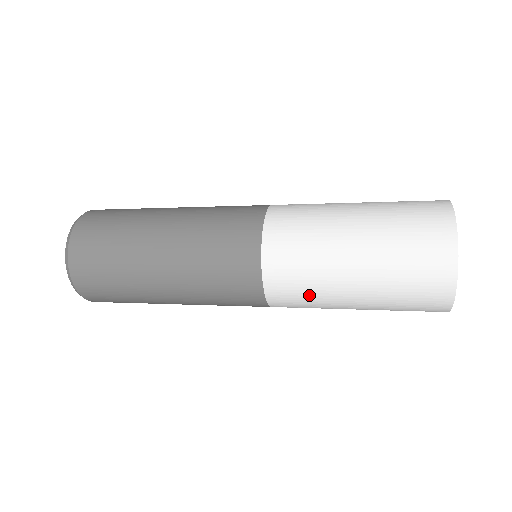
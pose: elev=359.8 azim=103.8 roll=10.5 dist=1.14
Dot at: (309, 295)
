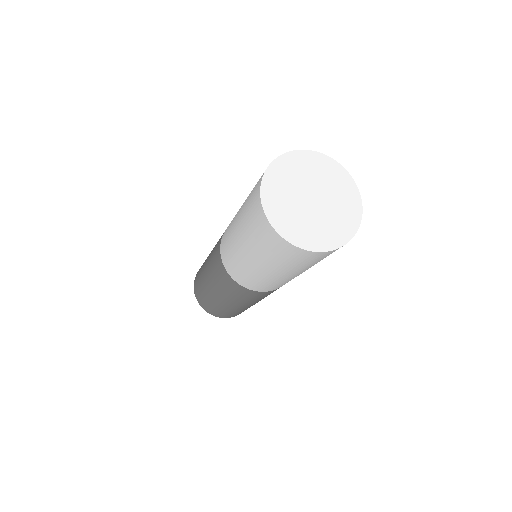
Dot at: (229, 244)
